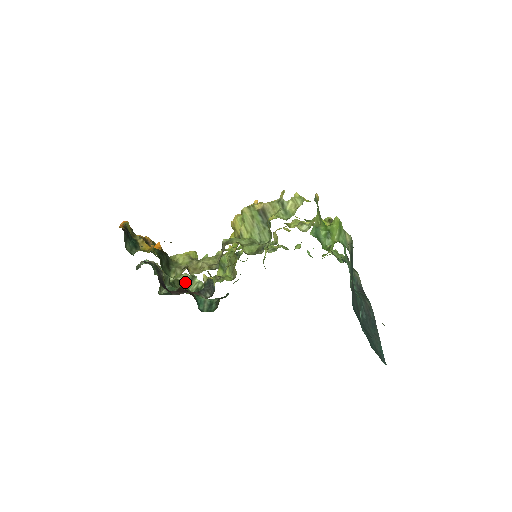
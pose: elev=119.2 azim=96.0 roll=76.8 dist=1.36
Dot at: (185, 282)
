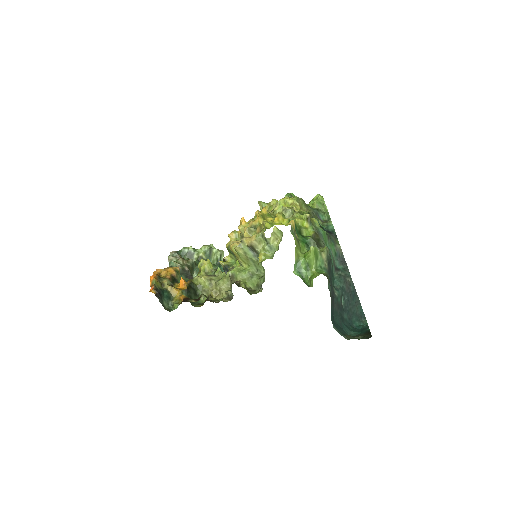
Dot at: (206, 255)
